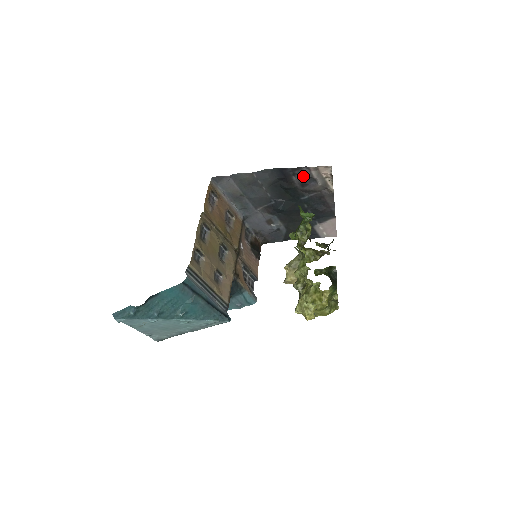
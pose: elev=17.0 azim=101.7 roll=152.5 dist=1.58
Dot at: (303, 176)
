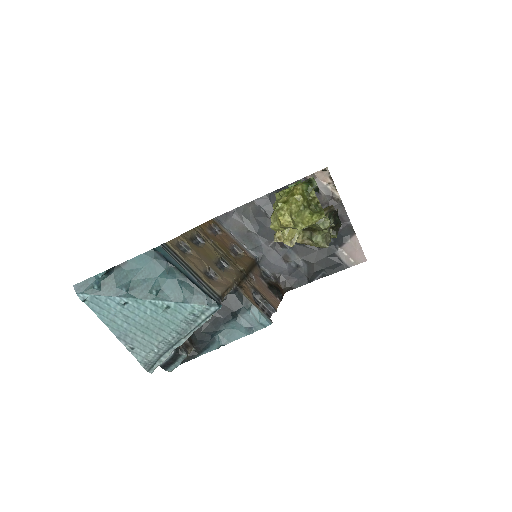
Dot at: occluded
